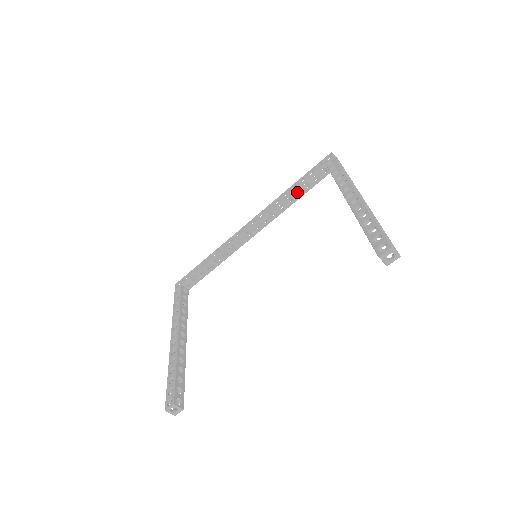
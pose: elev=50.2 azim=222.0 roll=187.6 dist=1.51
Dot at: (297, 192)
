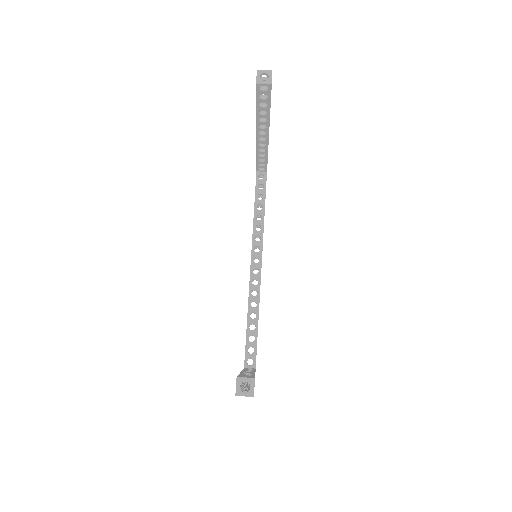
Dot at: occluded
